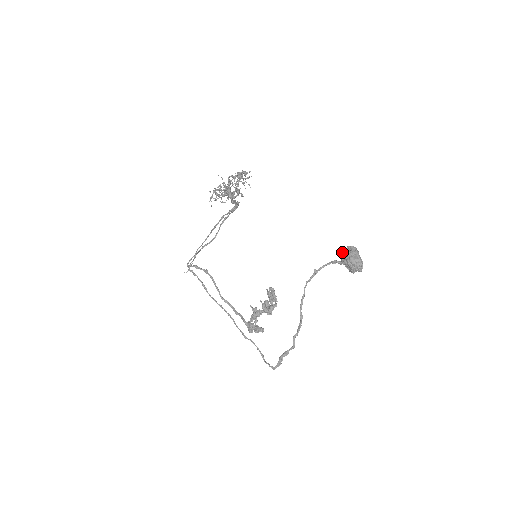
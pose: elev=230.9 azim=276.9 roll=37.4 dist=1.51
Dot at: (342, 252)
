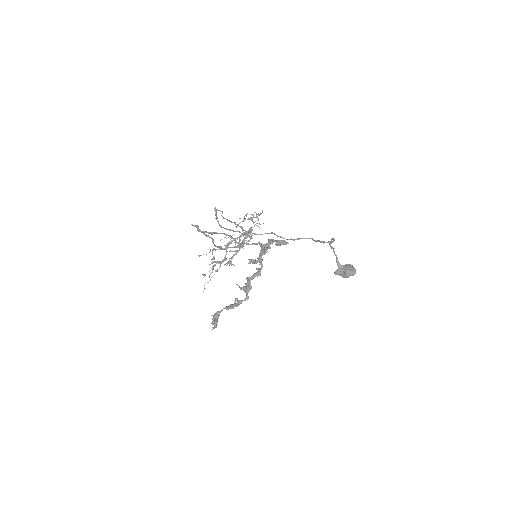
Dot at: (334, 272)
